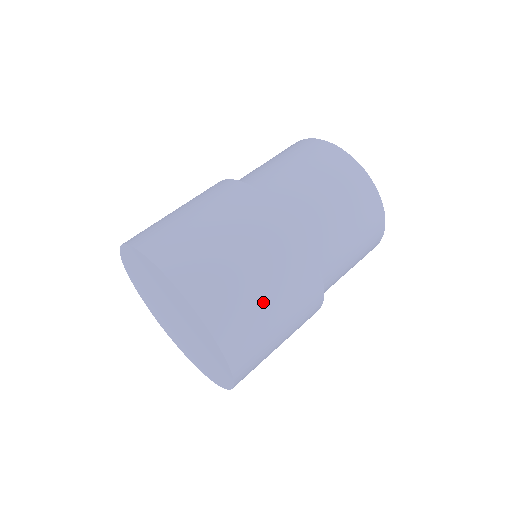
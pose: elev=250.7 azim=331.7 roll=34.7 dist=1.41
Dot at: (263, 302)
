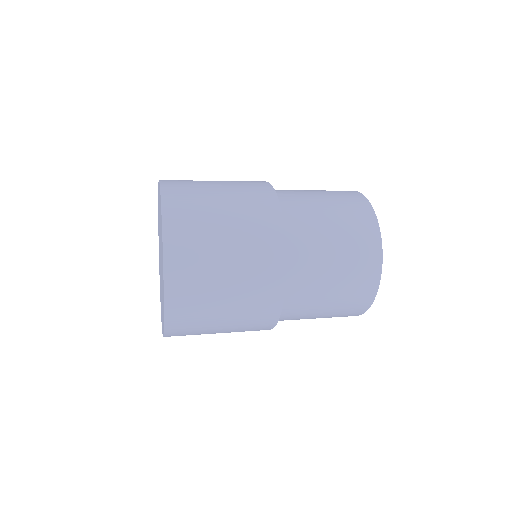
Dot at: (219, 244)
